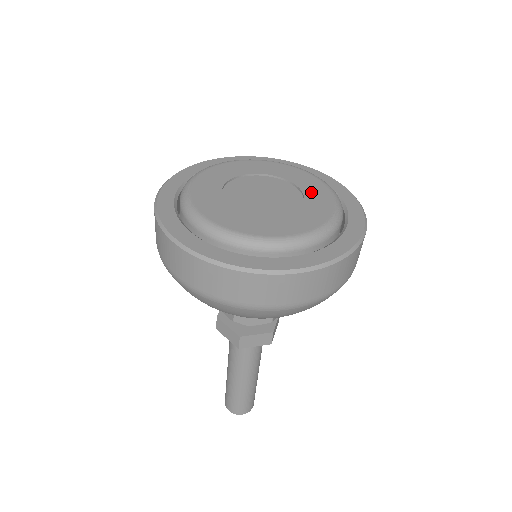
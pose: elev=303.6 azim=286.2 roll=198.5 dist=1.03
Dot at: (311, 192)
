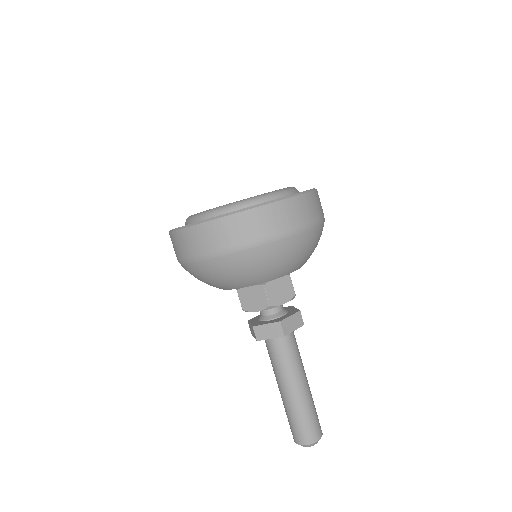
Dot at: occluded
